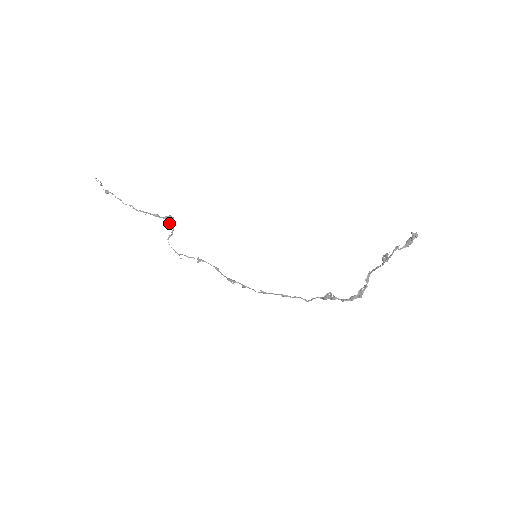
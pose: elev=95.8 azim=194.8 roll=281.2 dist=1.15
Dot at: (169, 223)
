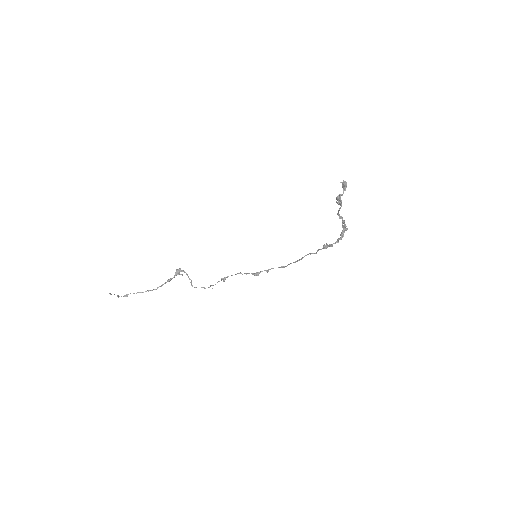
Dot at: occluded
